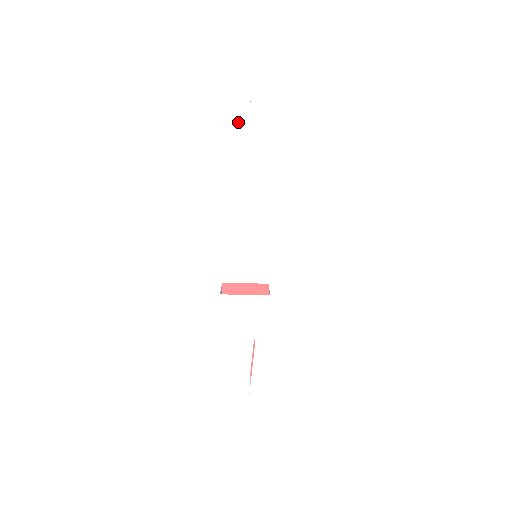
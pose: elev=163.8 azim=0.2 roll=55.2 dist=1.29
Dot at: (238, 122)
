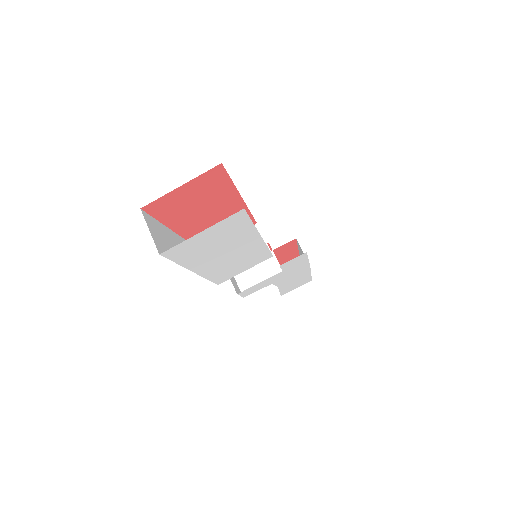
Dot at: (201, 244)
